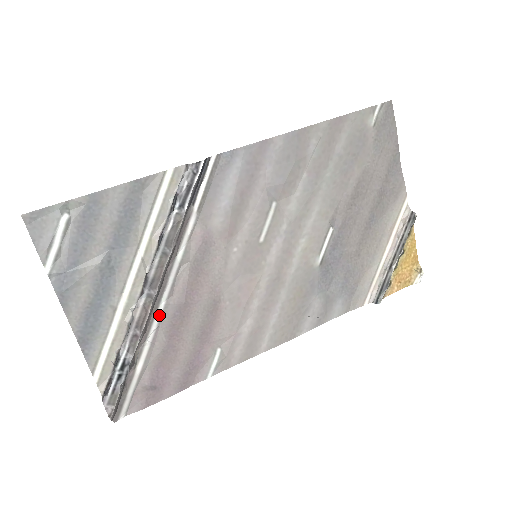
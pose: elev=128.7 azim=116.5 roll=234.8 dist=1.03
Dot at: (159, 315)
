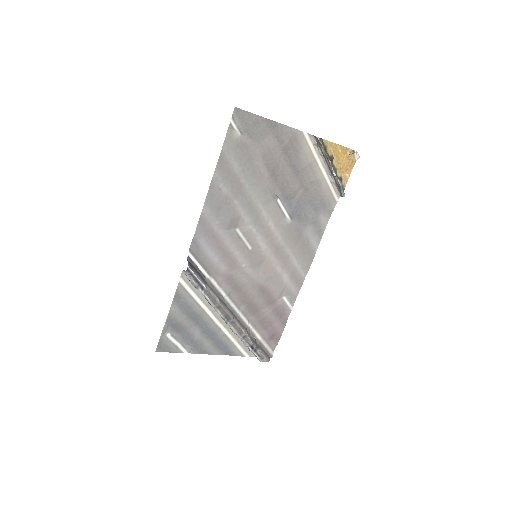
Dot at: (244, 317)
